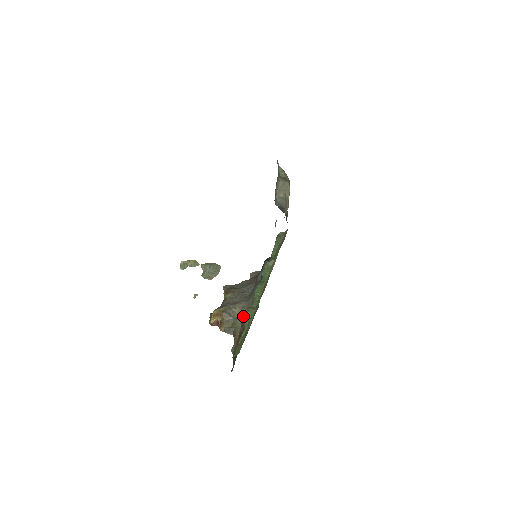
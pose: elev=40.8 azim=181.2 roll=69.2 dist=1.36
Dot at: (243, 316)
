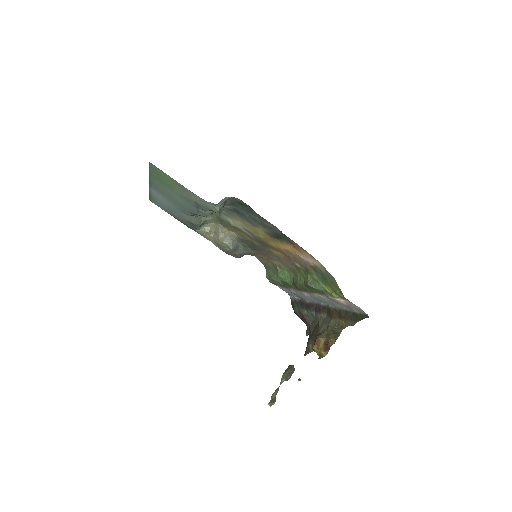
Dot at: (328, 320)
